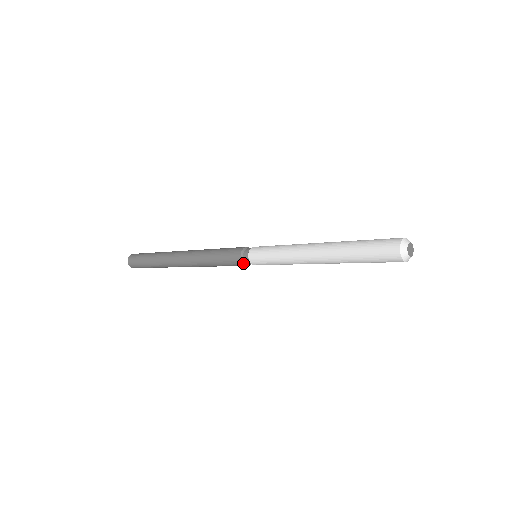
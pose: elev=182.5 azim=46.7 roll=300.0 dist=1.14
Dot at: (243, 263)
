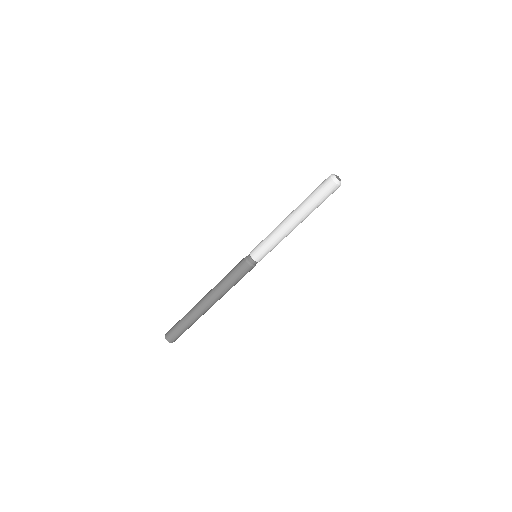
Dot at: (247, 262)
